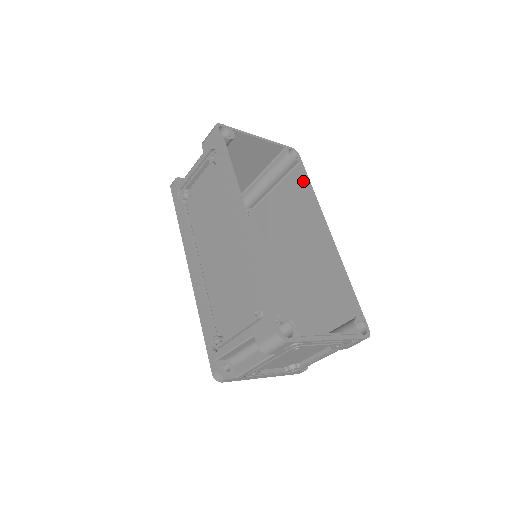
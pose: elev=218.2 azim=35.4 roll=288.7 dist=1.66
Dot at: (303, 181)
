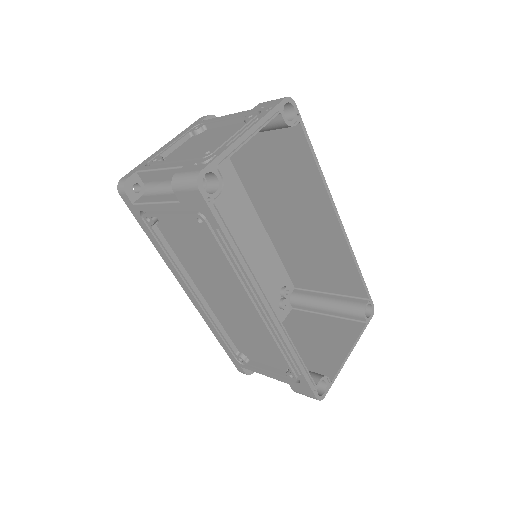
Dot at: (304, 150)
